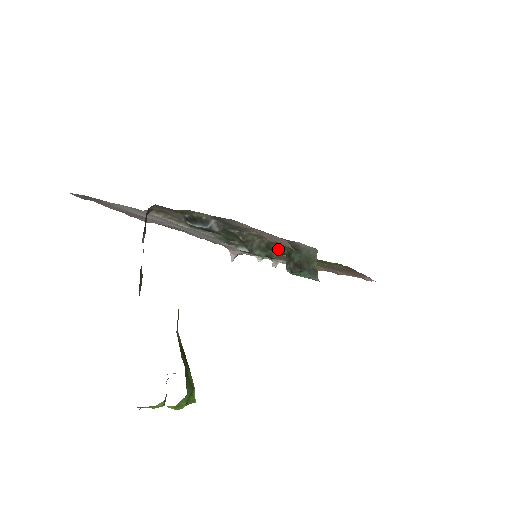
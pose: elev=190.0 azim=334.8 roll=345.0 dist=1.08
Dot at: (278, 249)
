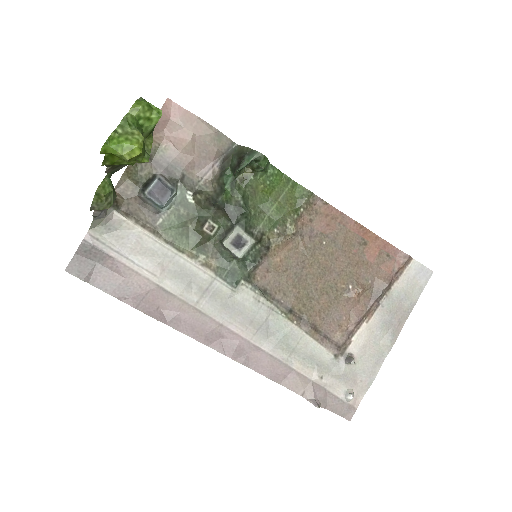
Dot at: (226, 178)
